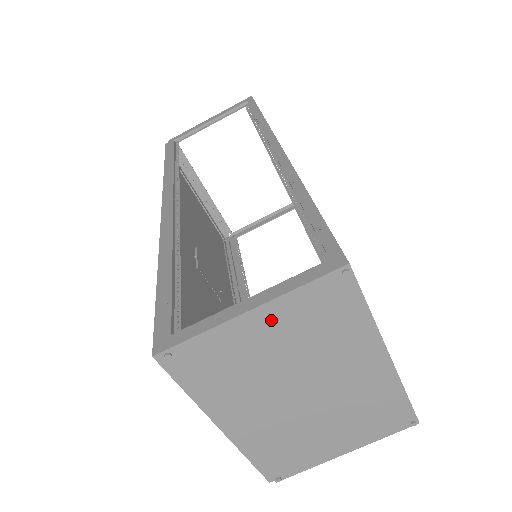
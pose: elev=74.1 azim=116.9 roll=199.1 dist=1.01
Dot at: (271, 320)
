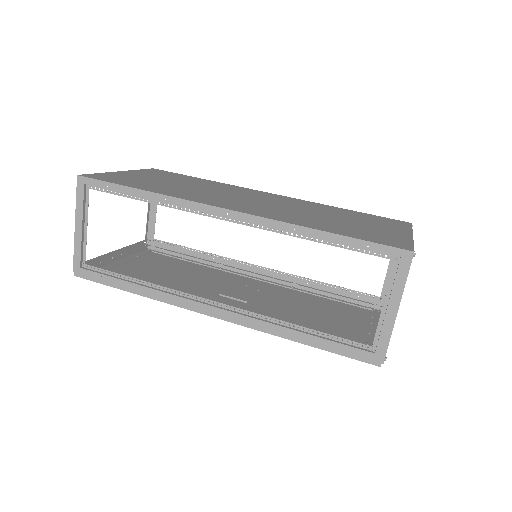
Dot at: occluded
